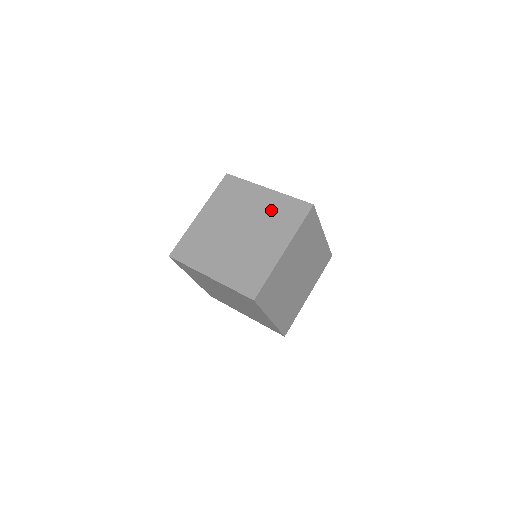
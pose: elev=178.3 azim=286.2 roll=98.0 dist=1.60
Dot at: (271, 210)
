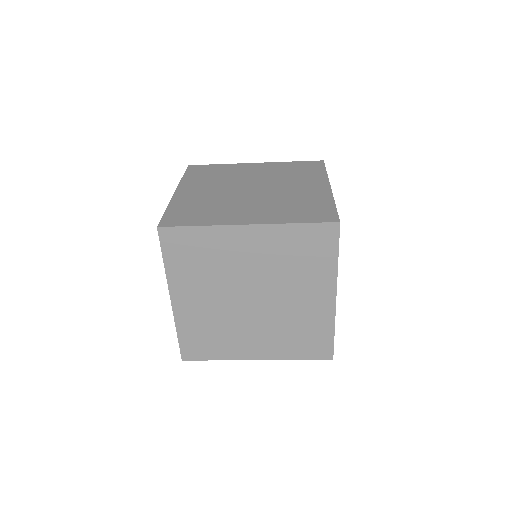
Dot at: (278, 171)
